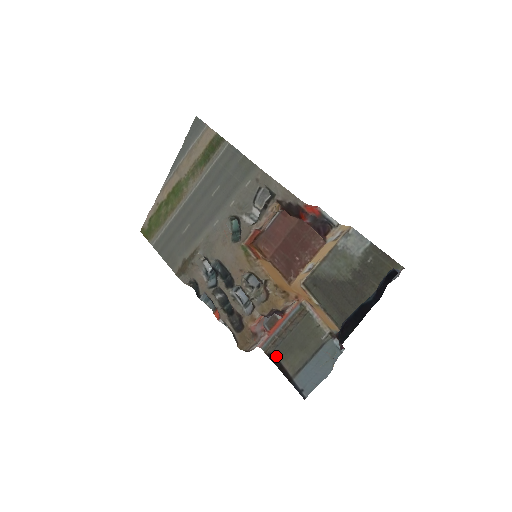
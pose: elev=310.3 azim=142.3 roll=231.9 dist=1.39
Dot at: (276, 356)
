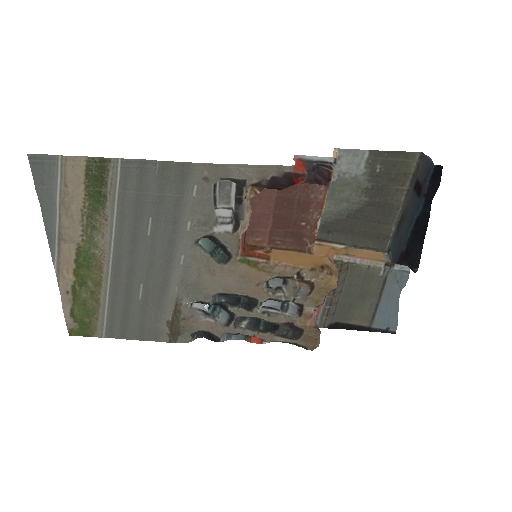
Dot at: (339, 322)
